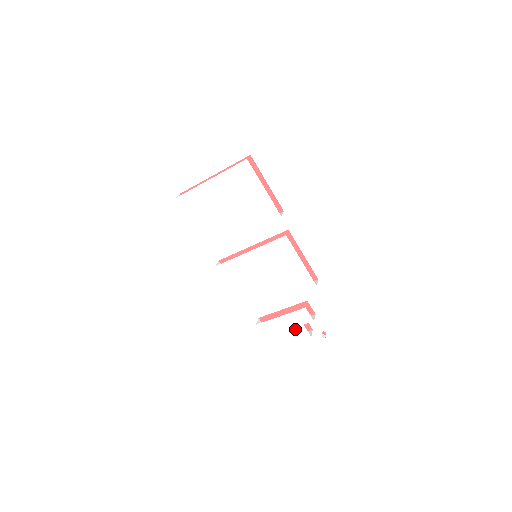
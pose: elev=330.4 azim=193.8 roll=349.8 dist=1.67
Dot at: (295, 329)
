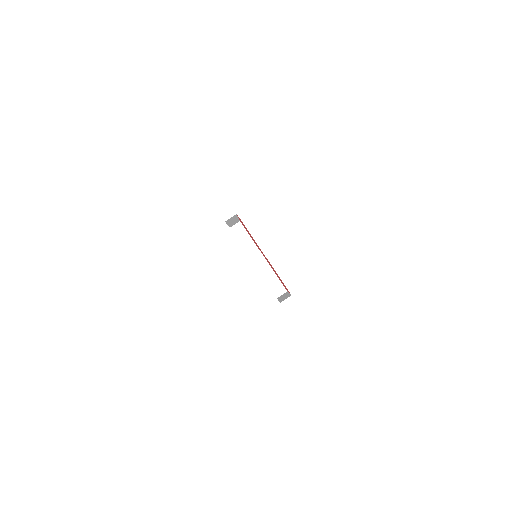
Dot at: occluded
